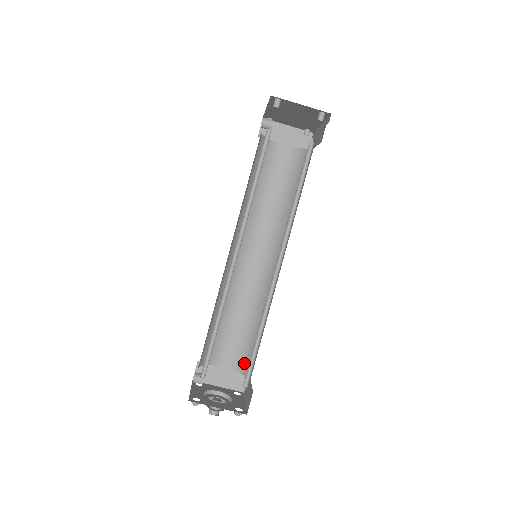
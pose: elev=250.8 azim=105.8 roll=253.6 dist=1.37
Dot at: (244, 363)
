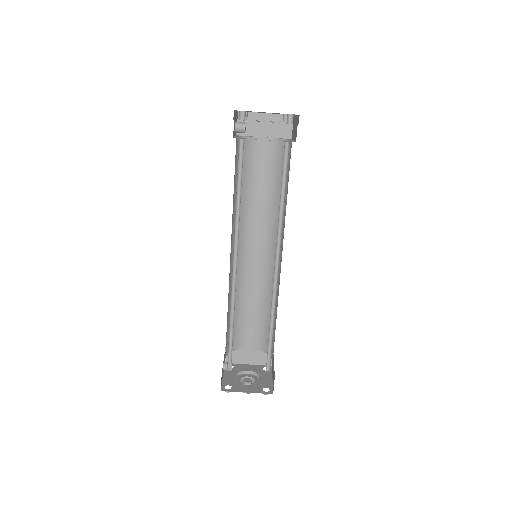
Dot at: (266, 344)
